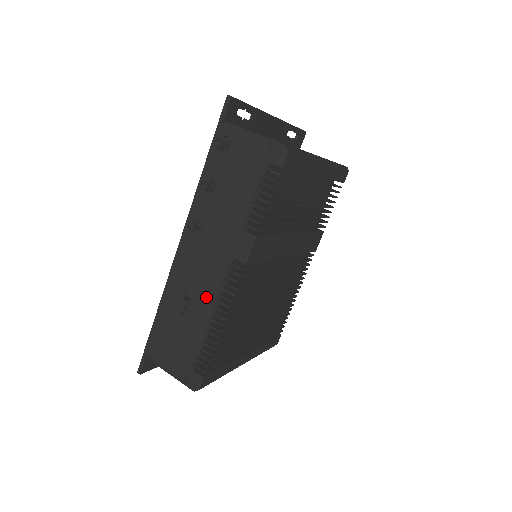
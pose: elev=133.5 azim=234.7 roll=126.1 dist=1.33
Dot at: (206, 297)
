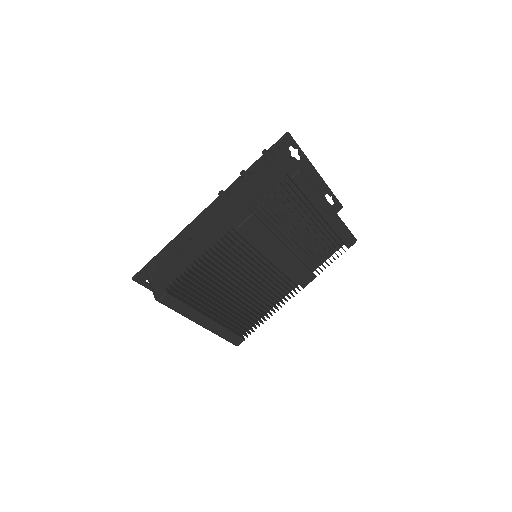
Dot at: (202, 242)
